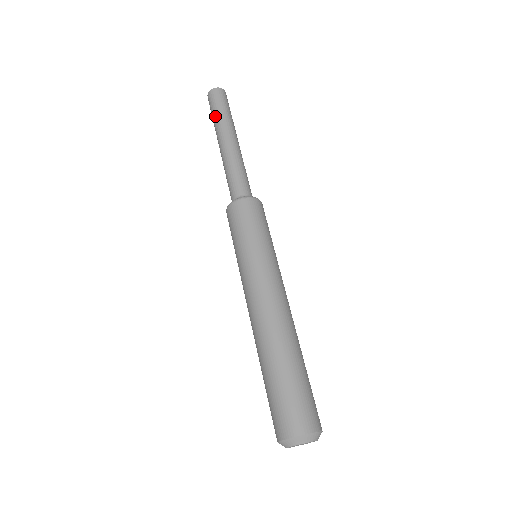
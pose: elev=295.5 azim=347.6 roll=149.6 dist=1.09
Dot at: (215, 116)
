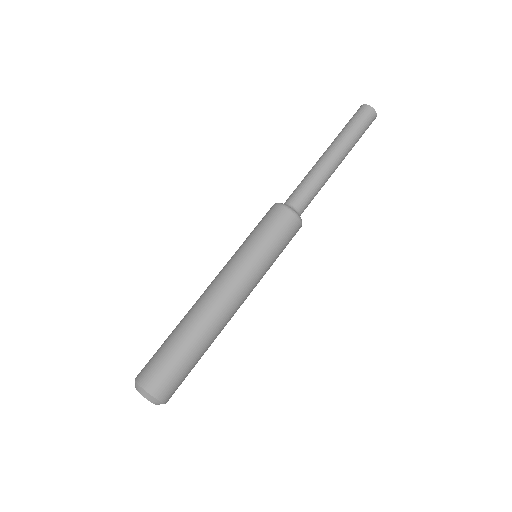
Dot at: (345, 128)
